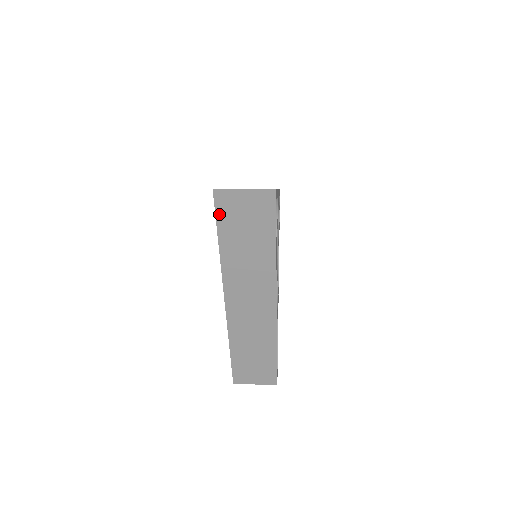
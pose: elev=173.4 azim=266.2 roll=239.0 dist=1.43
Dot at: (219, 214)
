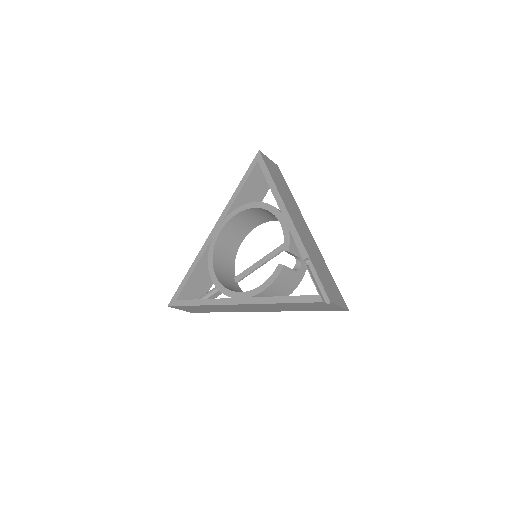
Dot at: (265, 163)
